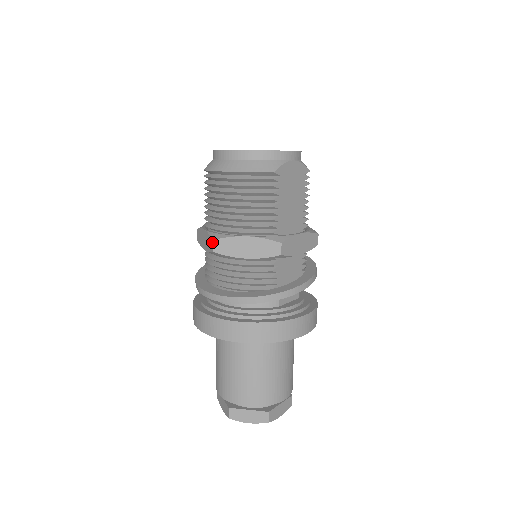
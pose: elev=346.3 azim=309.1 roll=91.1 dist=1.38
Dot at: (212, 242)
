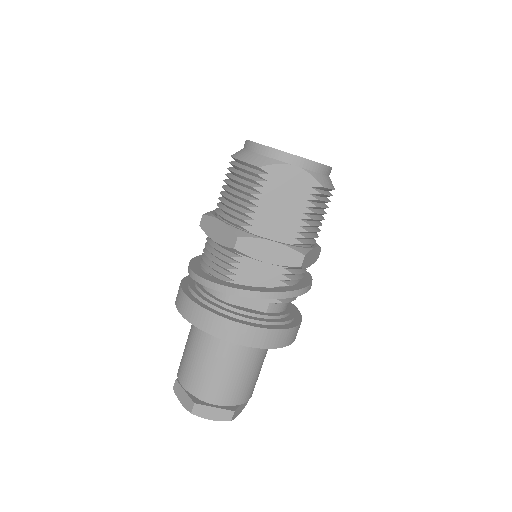
Dot at: (202, 217)
